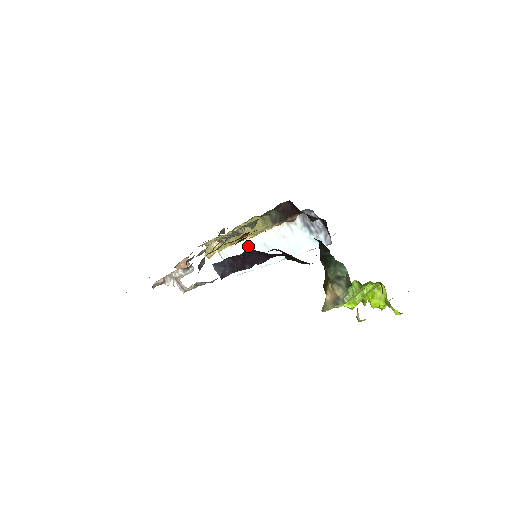
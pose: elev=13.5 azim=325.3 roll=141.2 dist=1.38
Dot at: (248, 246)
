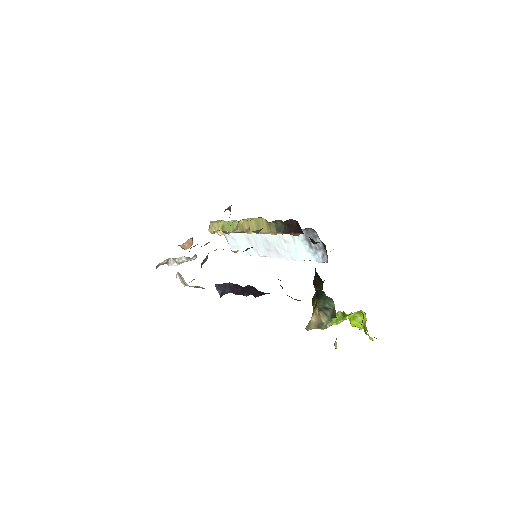
Dot at: (250, 235)
